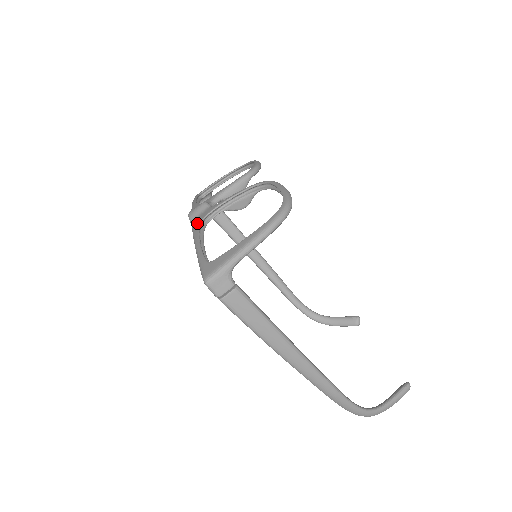
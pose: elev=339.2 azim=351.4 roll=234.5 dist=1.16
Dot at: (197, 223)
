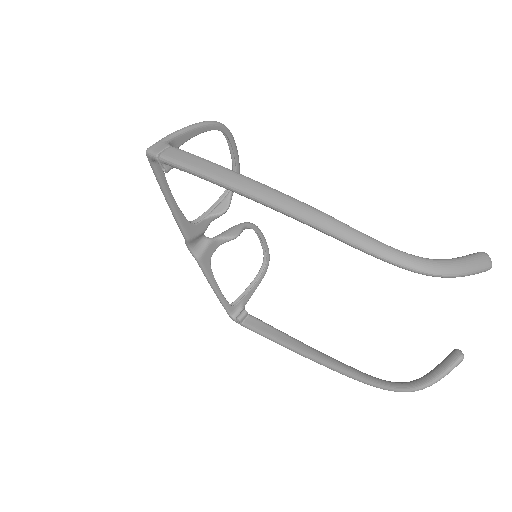
Dot at: occluded
